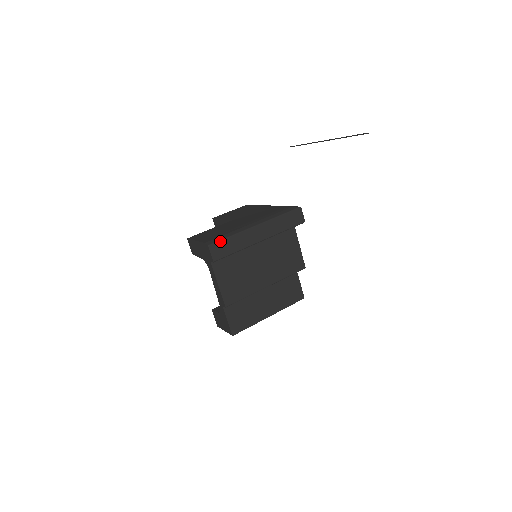
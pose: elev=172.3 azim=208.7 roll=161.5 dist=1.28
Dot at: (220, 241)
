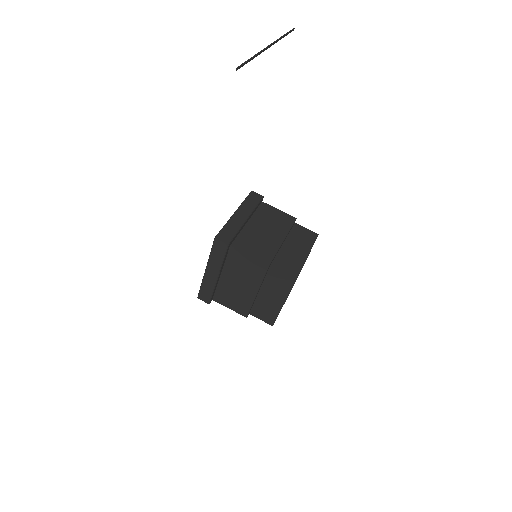
Dot at: (200, 292)
